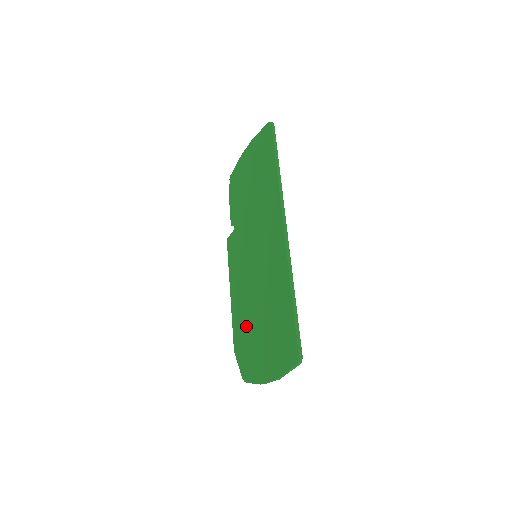
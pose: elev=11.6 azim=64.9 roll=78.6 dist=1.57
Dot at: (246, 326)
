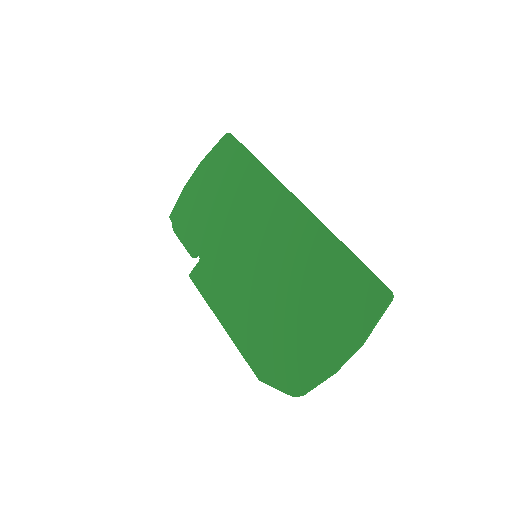
Dot at: (272, 334)
